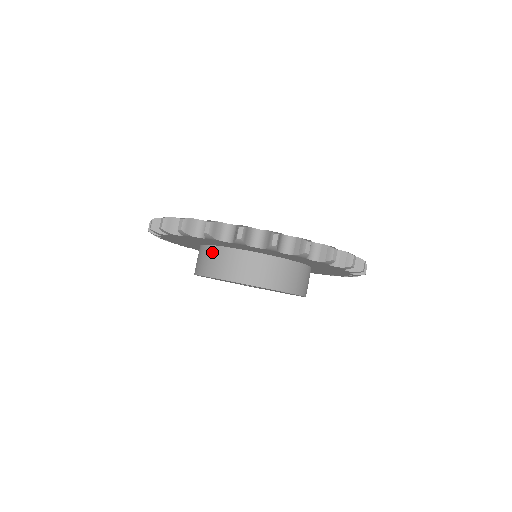
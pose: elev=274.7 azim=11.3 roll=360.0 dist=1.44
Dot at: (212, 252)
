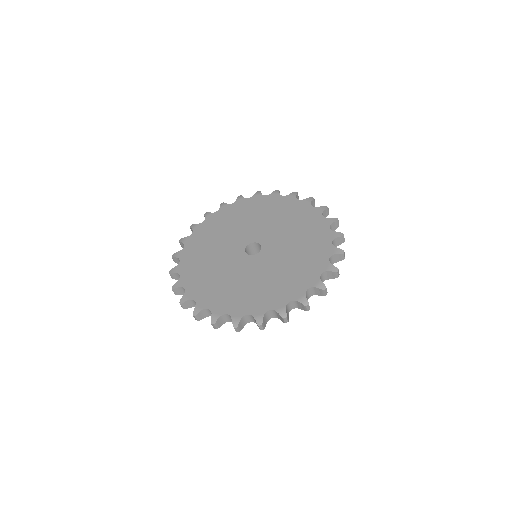
Dot at: occluded
